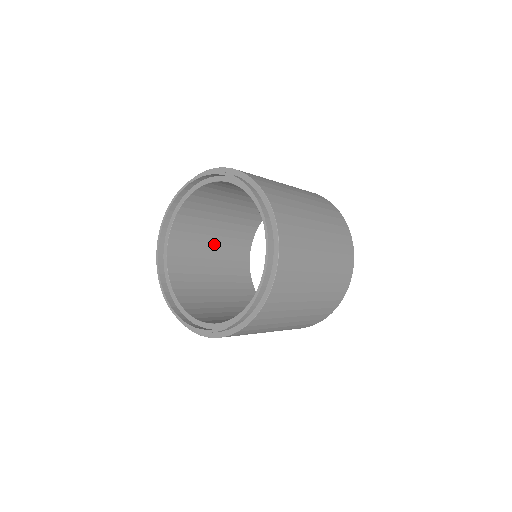
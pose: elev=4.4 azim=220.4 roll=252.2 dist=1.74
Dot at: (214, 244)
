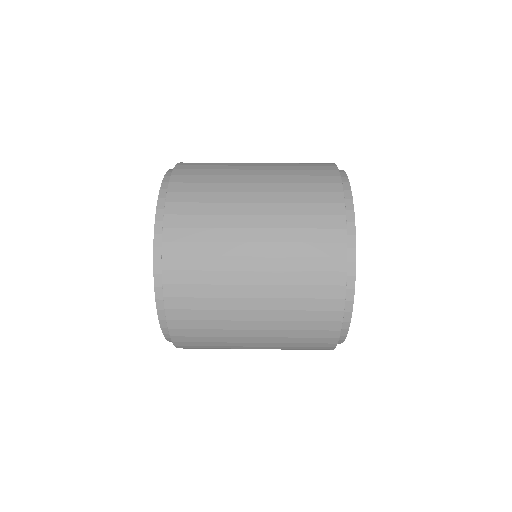
Dot at: occluded
